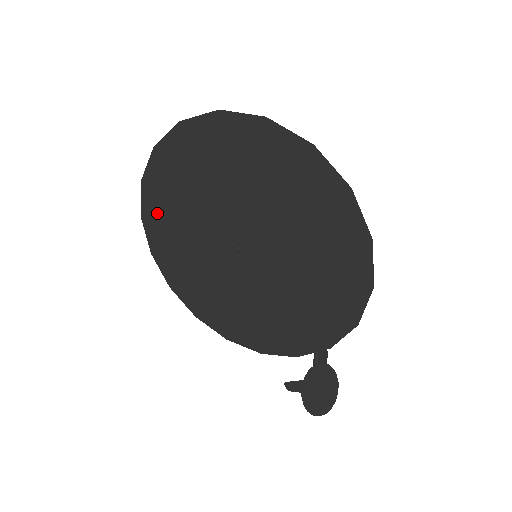
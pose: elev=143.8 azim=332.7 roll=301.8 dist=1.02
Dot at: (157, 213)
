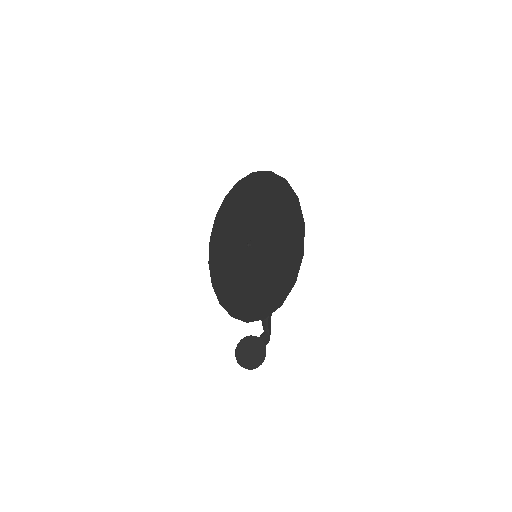
Dot at: (223, 217)
